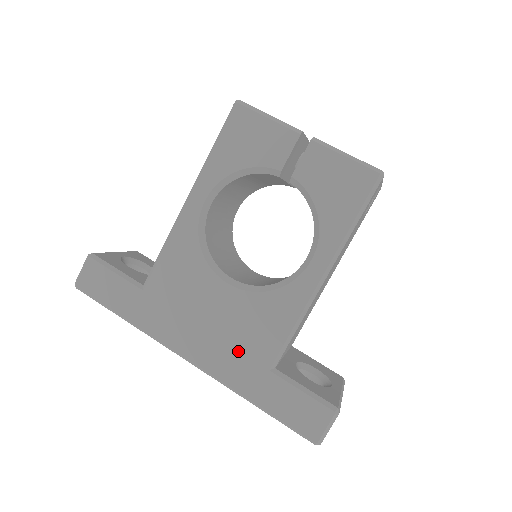
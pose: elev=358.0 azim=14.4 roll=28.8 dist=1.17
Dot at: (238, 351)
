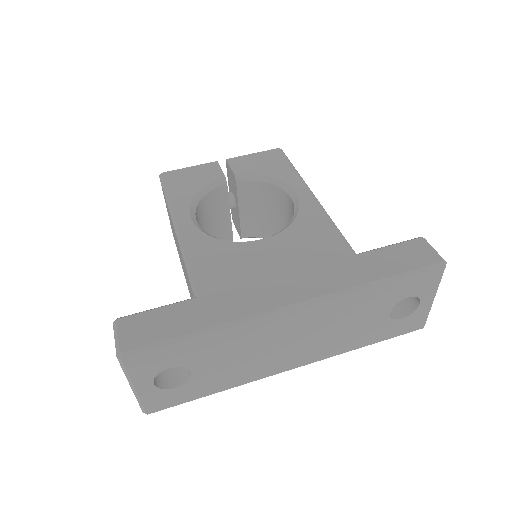
Dot at: (321, 264)
